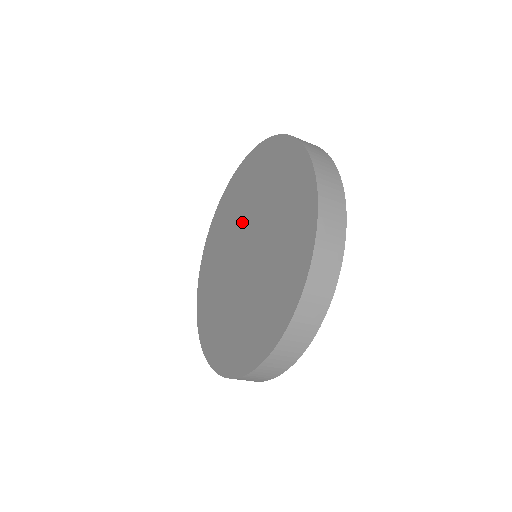
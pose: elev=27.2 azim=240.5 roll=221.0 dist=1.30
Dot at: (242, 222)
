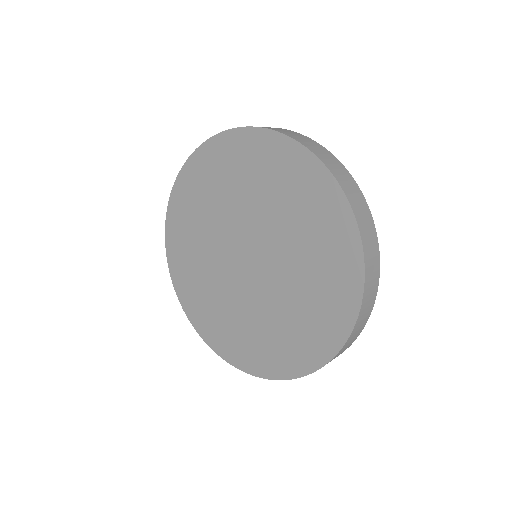
Dot at: (228, 224)
